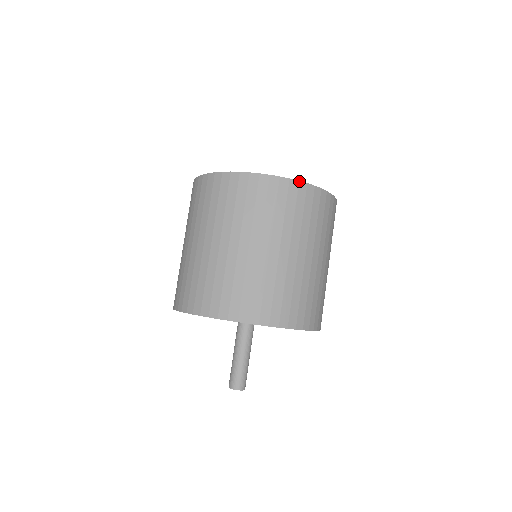
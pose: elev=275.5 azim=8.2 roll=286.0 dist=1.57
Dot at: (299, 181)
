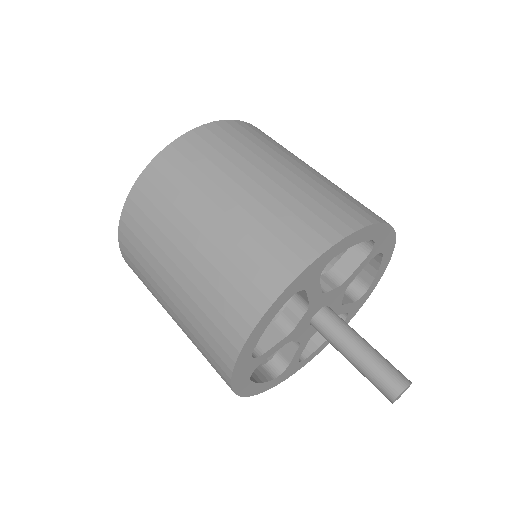
Dot at: occluded
